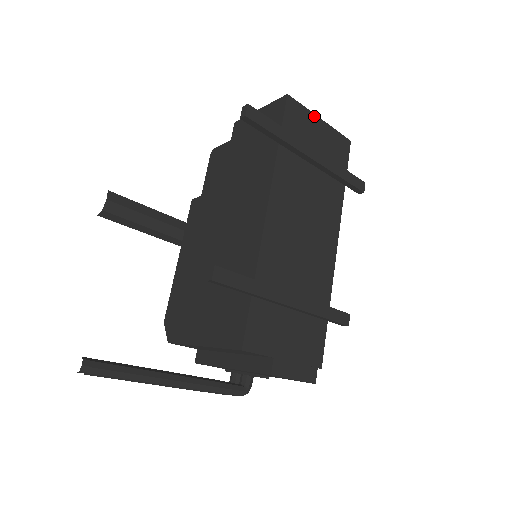
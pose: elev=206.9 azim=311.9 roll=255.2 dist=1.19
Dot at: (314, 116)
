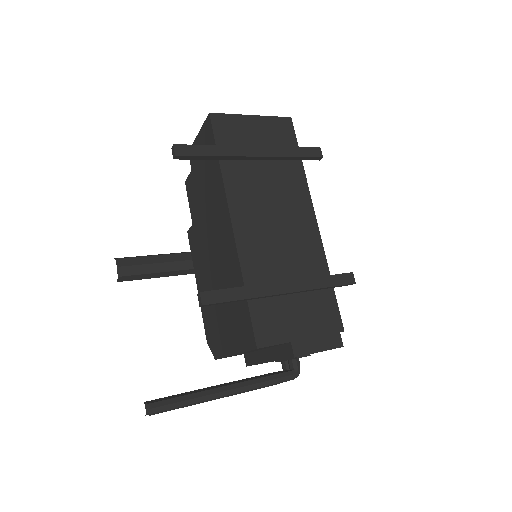
Dot at: (244, 117)
